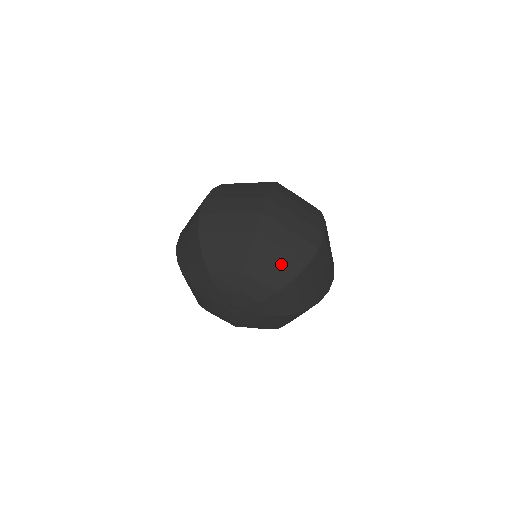
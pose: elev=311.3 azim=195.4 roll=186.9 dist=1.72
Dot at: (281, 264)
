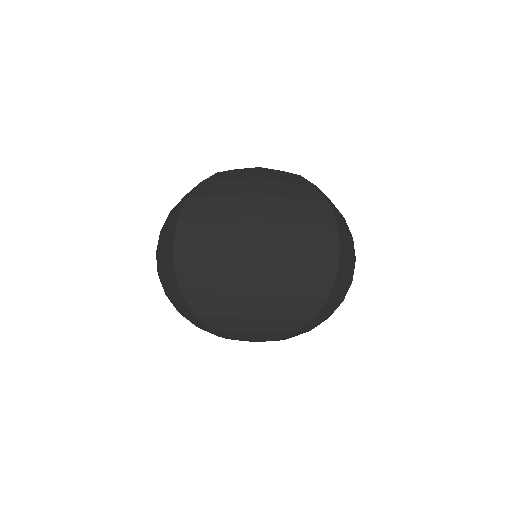
Dot at: (295, 313)
